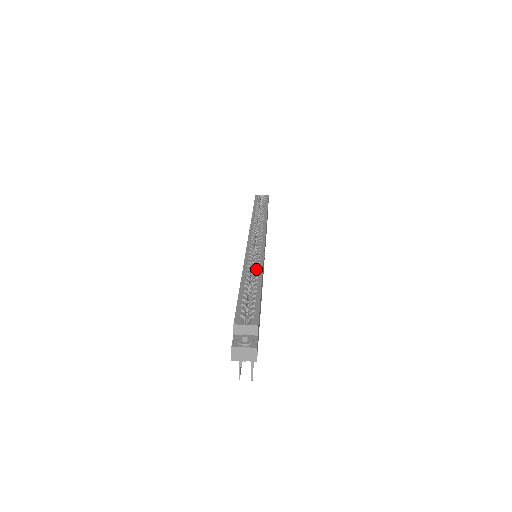
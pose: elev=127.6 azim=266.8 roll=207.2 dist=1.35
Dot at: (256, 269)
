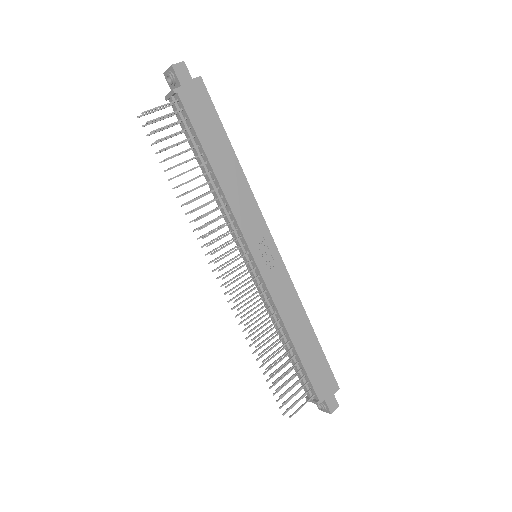
Dot at: occluded
